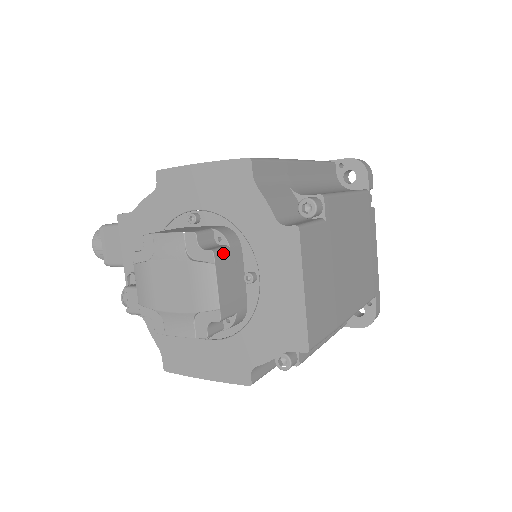
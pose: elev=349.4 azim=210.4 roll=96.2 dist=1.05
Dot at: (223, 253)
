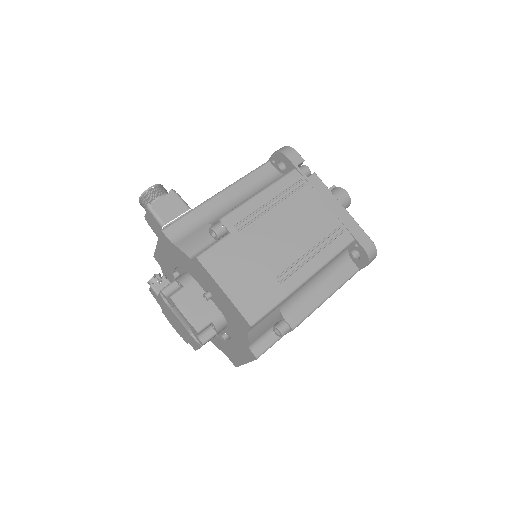
Dot at: occluded
